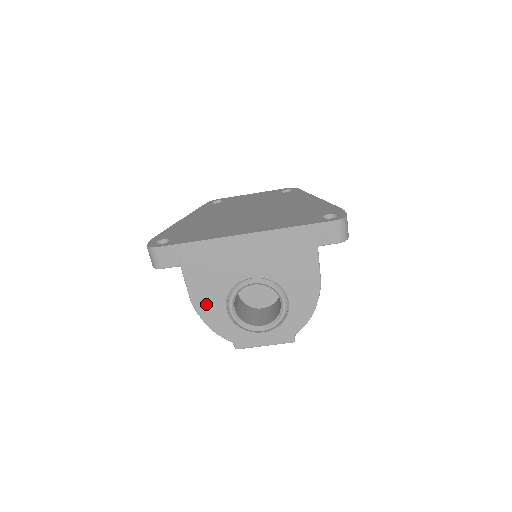
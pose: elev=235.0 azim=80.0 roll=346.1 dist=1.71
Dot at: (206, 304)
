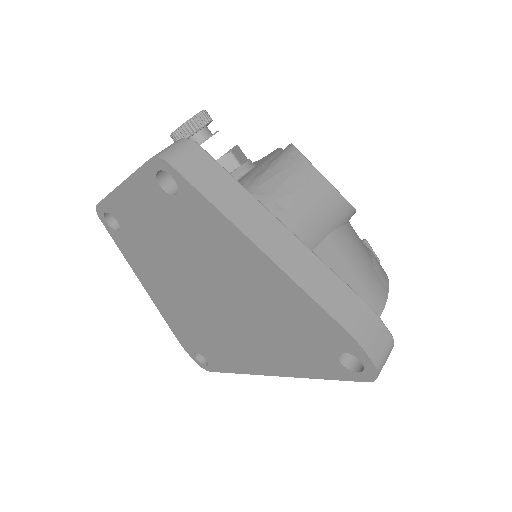
Dot at: occluded
